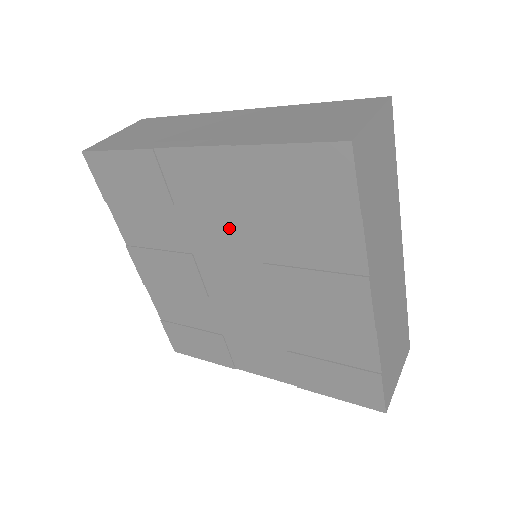
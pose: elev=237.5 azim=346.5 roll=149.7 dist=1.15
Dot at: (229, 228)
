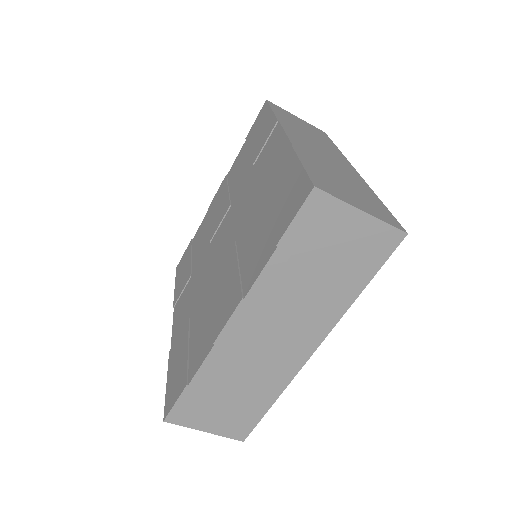
Dot at: (250, 202)
